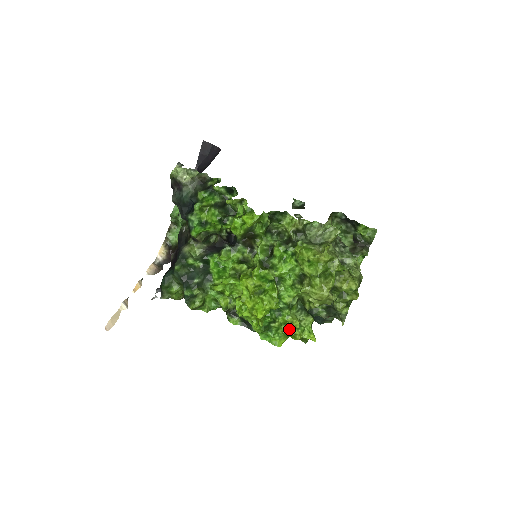
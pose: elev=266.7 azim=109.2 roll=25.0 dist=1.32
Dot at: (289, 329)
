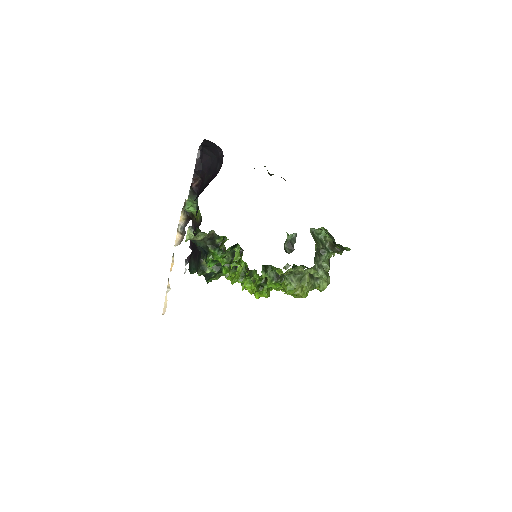
Dot at: occluded
